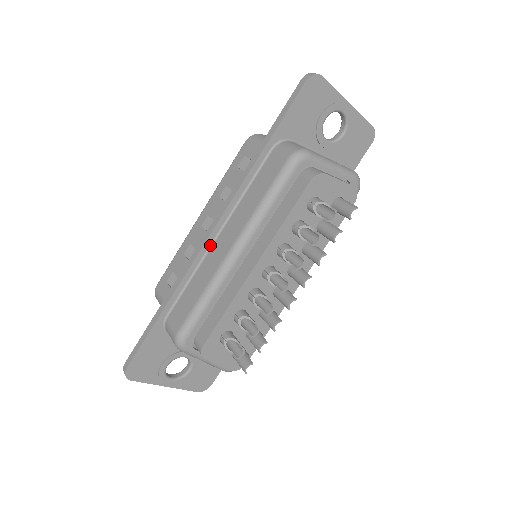
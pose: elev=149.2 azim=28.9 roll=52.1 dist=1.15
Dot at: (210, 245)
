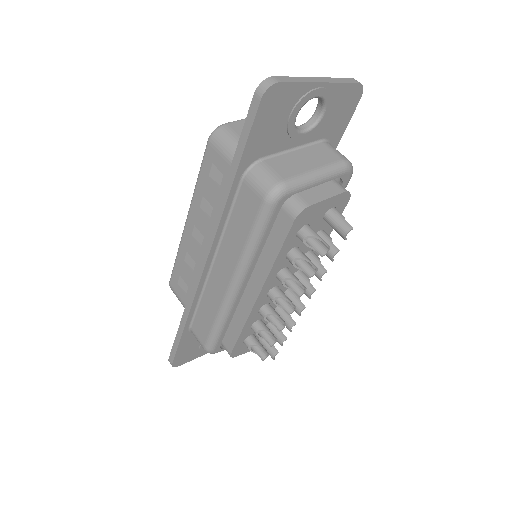
Dot at: (208, 272)
